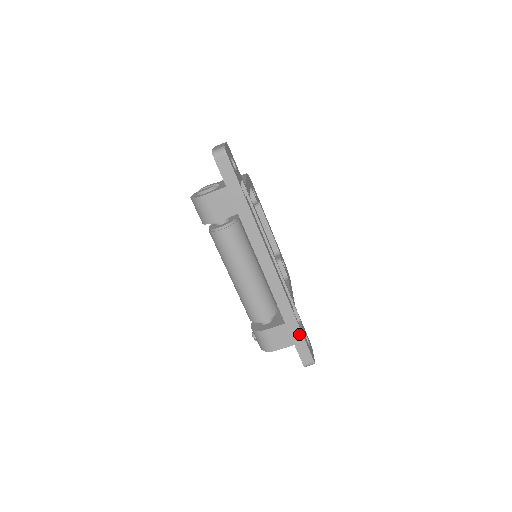
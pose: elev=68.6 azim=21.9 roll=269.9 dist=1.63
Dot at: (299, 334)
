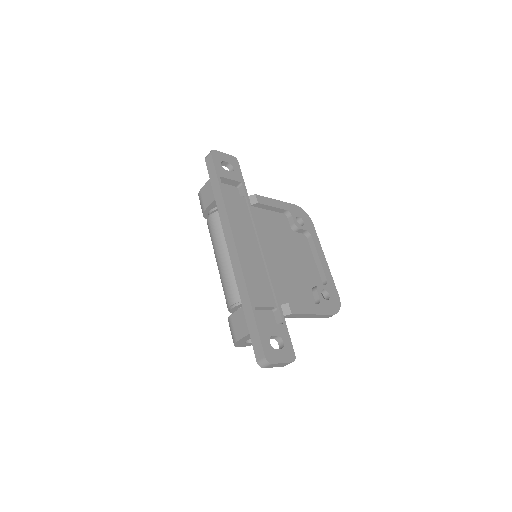
Dot at: (253, 319)
